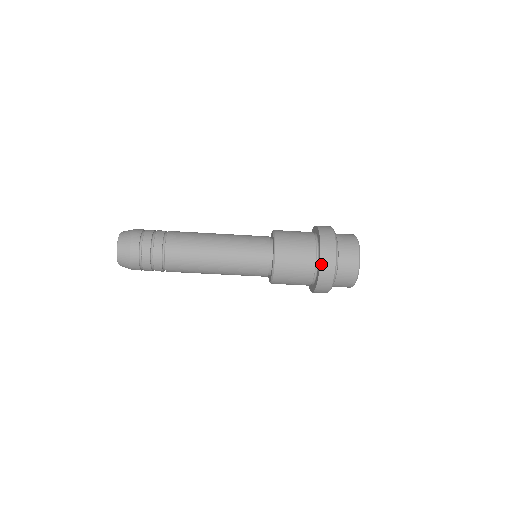
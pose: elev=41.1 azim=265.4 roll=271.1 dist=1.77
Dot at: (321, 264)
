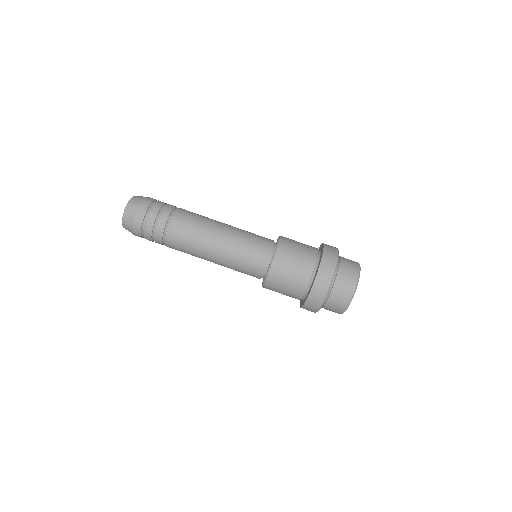
Dot at: (316, 279)
